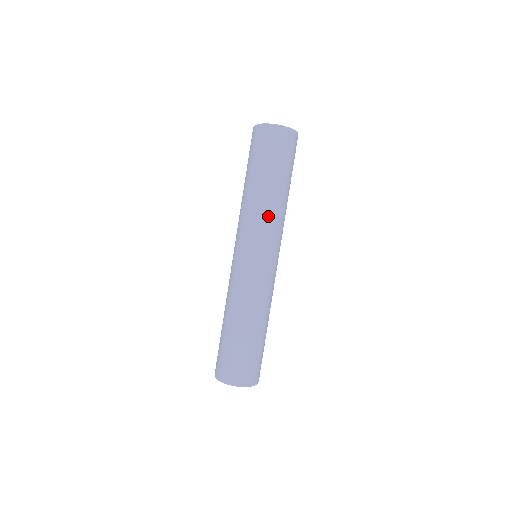
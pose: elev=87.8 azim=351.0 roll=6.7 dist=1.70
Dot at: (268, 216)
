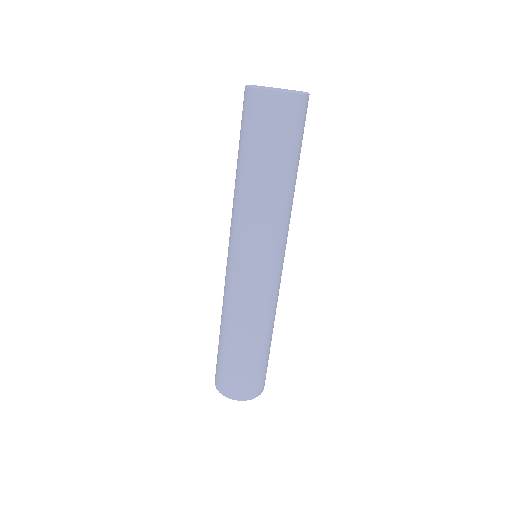
Dot at: (242, 212)
